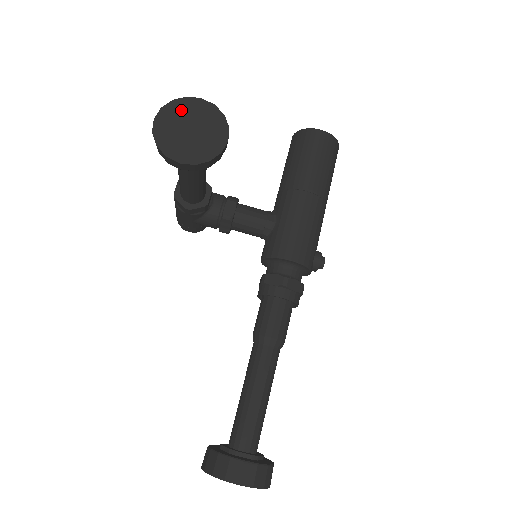
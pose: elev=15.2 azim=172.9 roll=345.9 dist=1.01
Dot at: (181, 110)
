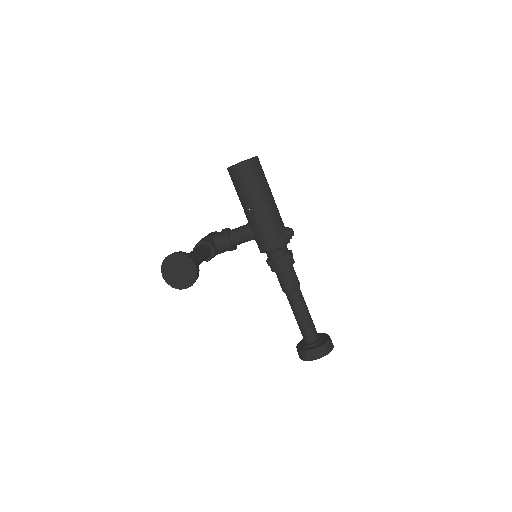
Dot at: (168, 265)
